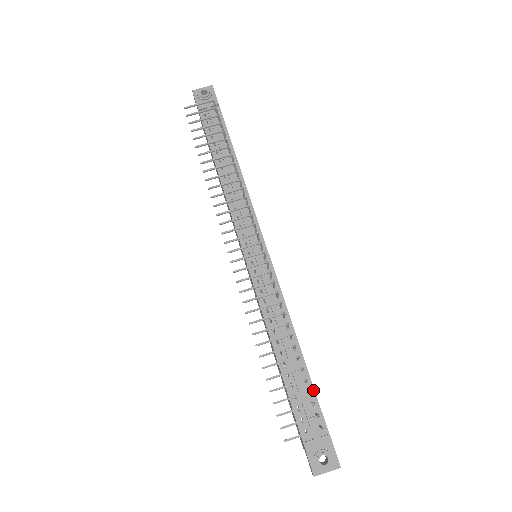
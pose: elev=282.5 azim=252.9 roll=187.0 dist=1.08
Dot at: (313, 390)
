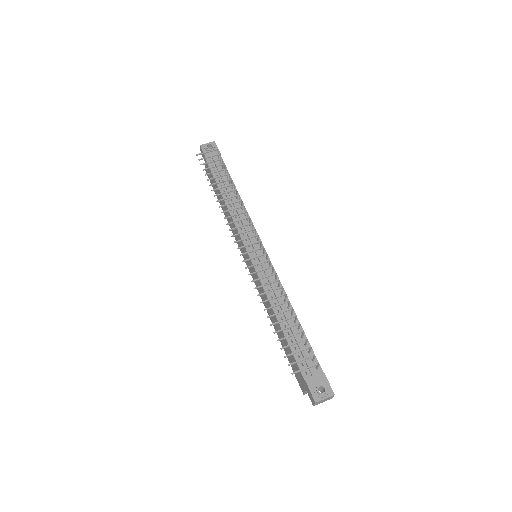
Dot at: (308, 343)
